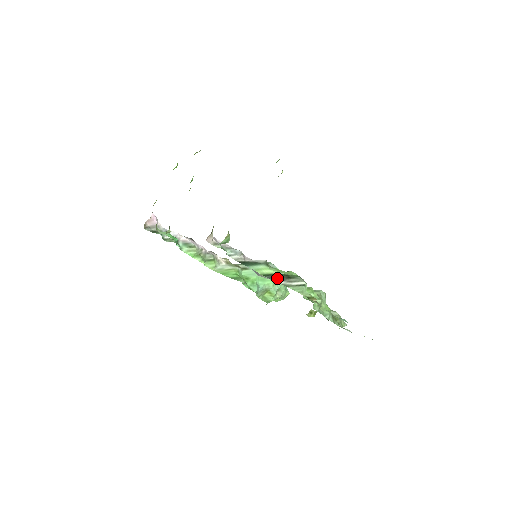
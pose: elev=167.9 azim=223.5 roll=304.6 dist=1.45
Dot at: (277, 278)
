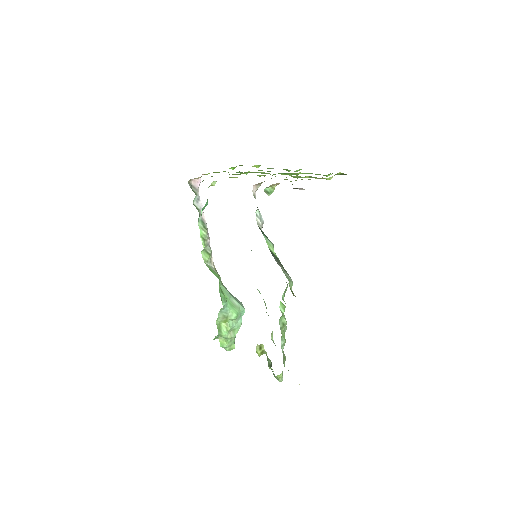
Dot at: (277, 260)
